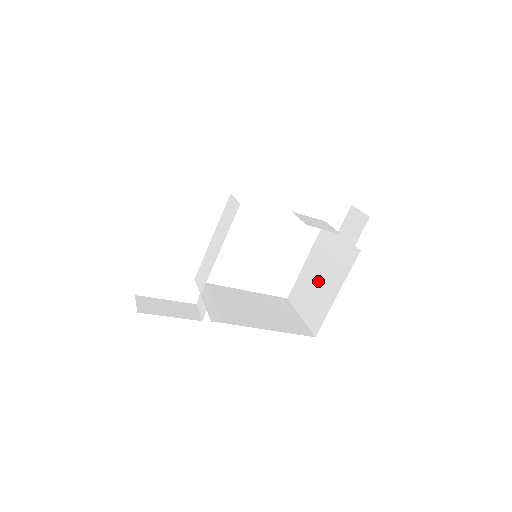
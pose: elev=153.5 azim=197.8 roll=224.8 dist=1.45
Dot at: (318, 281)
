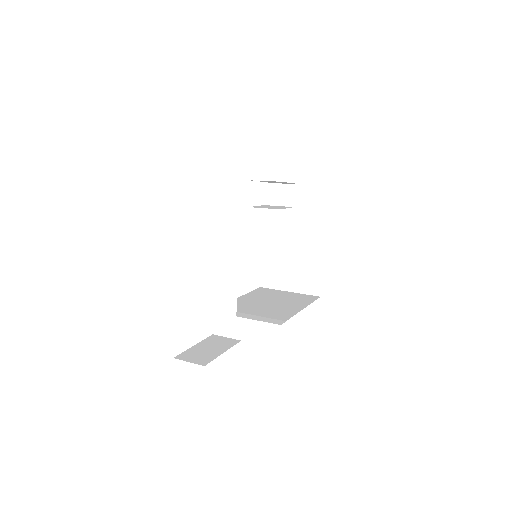
Dot at: (292, 254)
